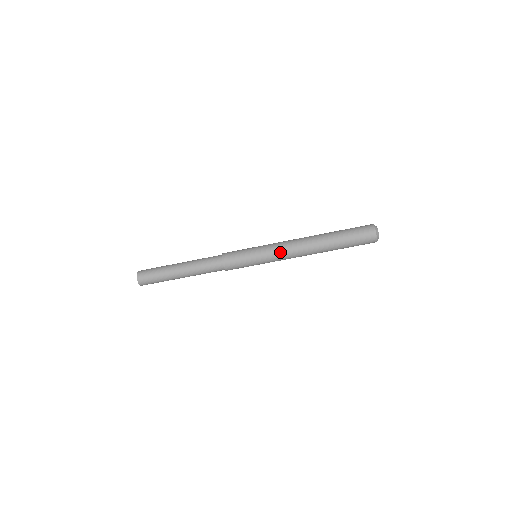
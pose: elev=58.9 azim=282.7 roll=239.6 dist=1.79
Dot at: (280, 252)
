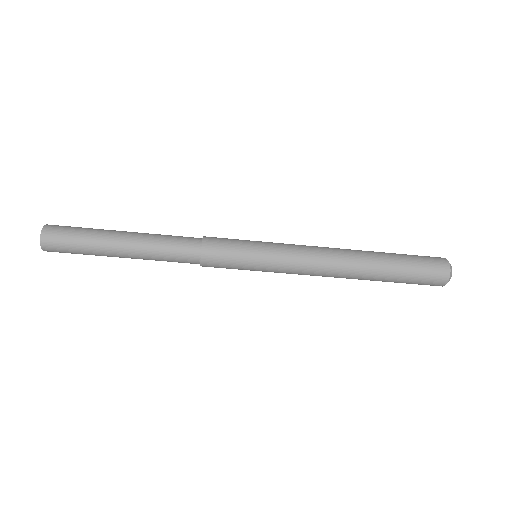
Dot at: (297, 272)
